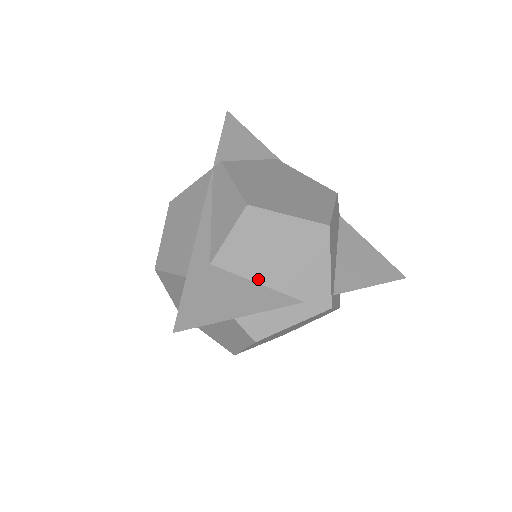
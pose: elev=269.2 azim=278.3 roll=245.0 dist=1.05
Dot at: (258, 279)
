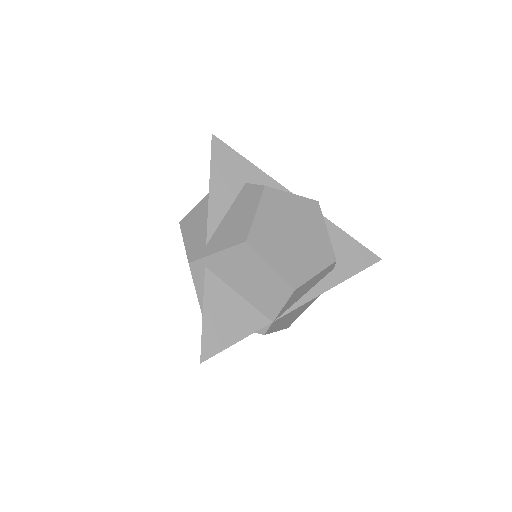
Dot at: occluded
